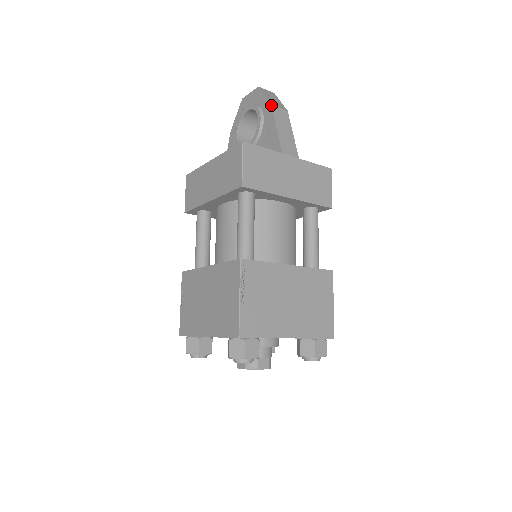
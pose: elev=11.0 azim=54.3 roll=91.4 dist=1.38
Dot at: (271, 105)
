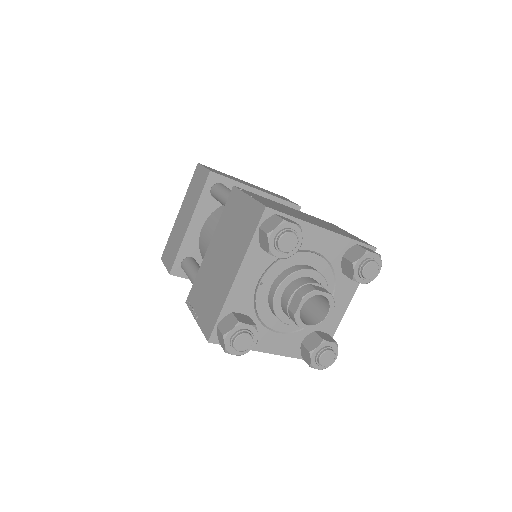
Dot at: occluded
